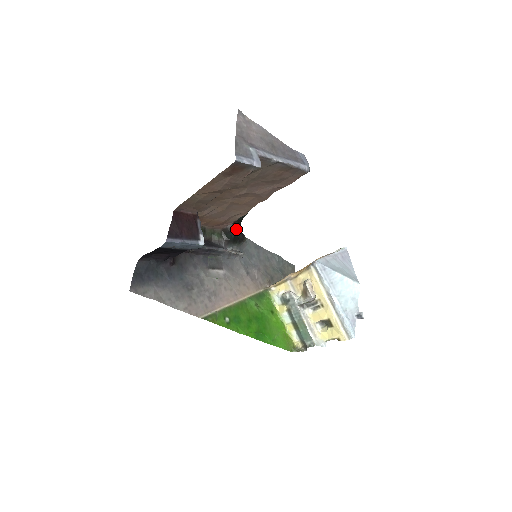
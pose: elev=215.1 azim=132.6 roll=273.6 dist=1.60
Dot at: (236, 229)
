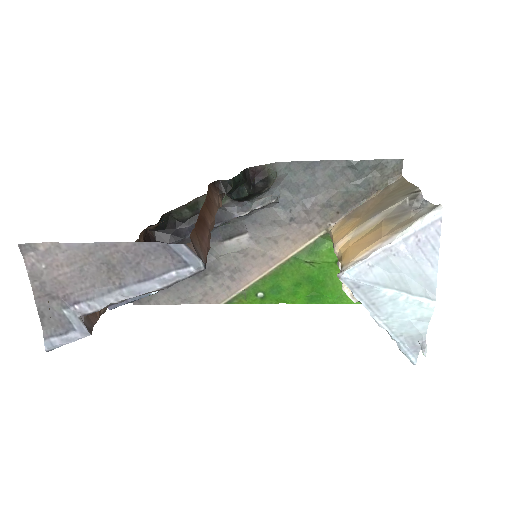
Dot at: (234, 198)
